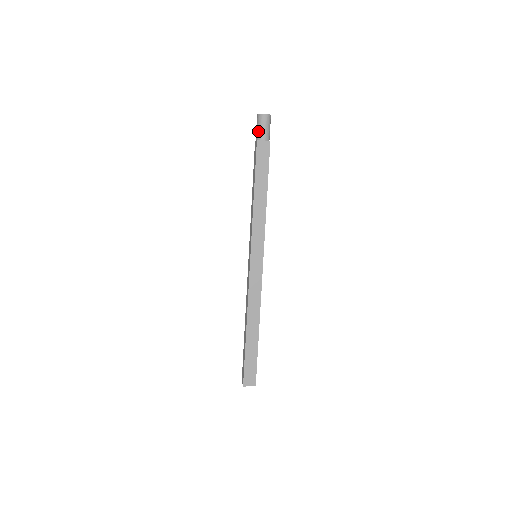
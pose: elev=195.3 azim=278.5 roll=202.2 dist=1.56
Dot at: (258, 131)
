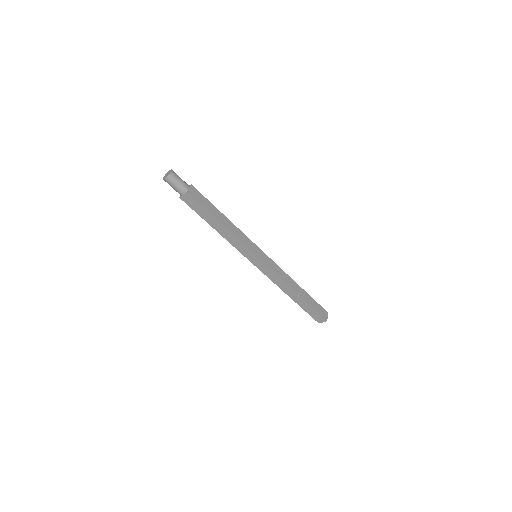
Dot at: occluded
